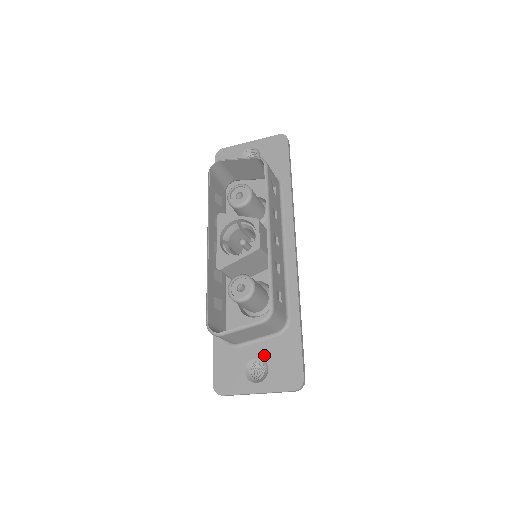
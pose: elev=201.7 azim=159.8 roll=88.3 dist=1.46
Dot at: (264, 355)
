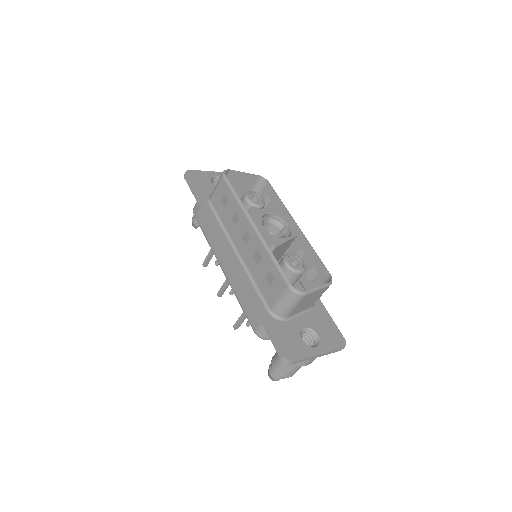
Dot at: (310, 325)
